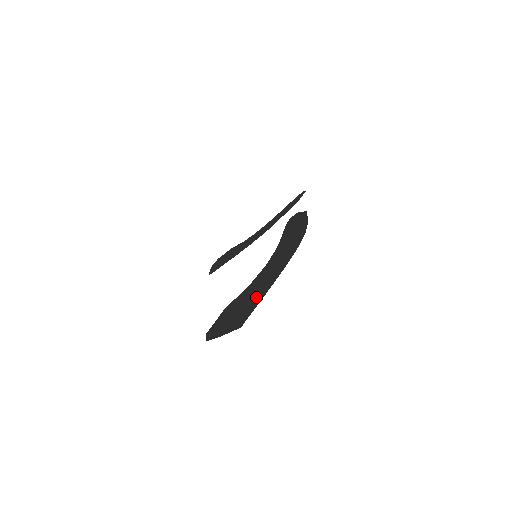
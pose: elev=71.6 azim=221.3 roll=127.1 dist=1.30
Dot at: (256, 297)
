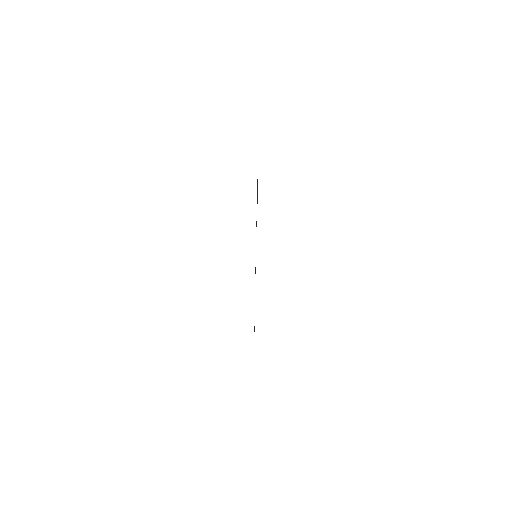
Dot at: occluded
